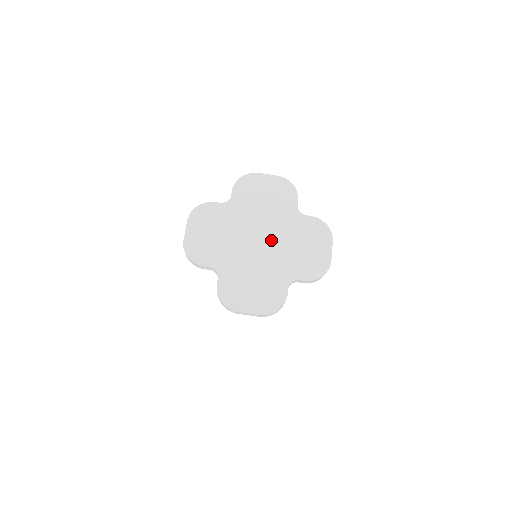
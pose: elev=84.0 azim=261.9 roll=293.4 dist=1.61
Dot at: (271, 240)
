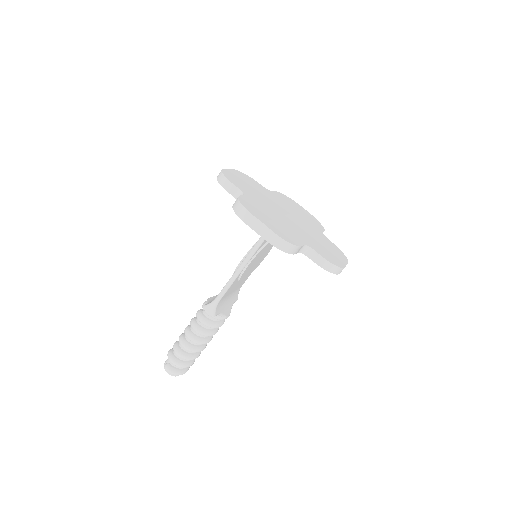
Dot at: (297, 222)
